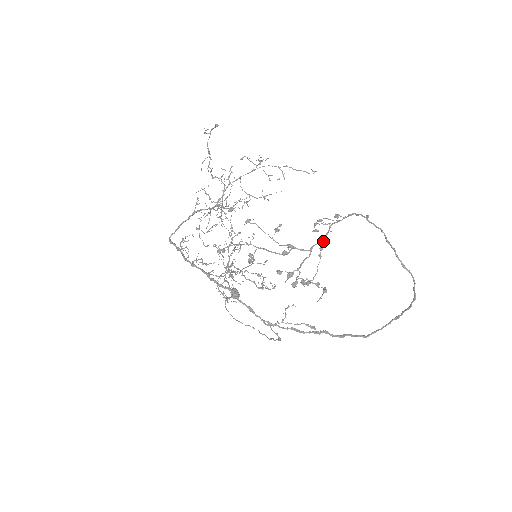
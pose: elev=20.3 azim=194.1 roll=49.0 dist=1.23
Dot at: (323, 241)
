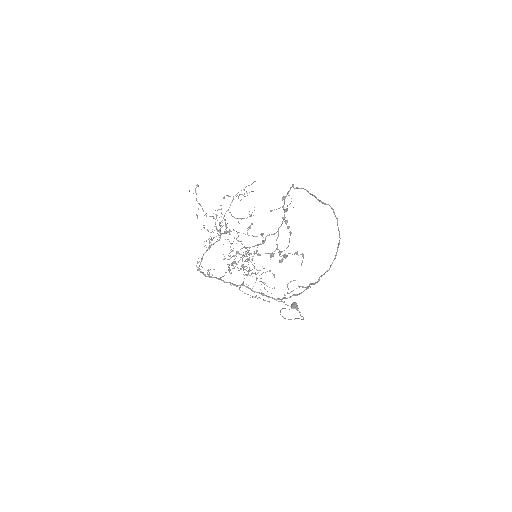
Dot at: (286, 221)
